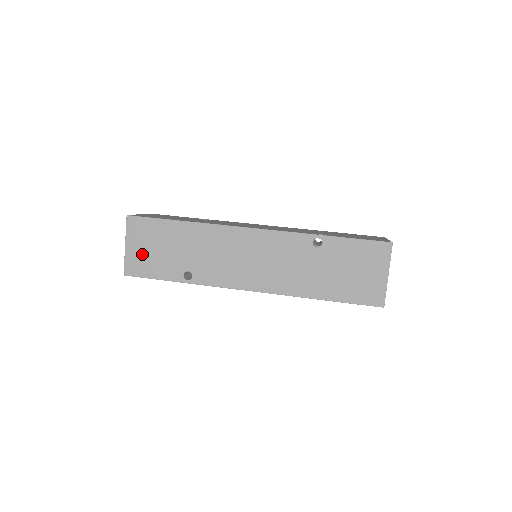
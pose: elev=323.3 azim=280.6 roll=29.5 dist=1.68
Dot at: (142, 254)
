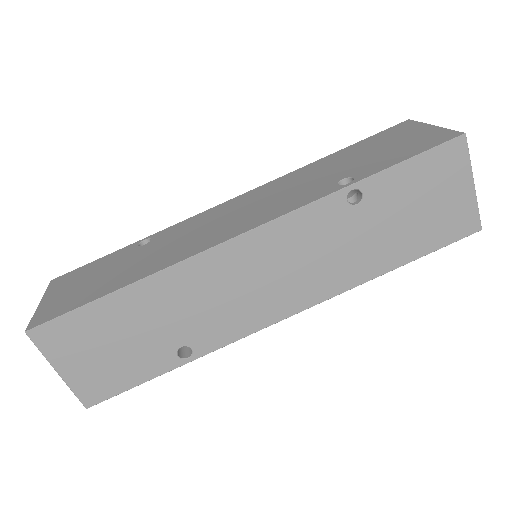
Dot at: (93, 368)
